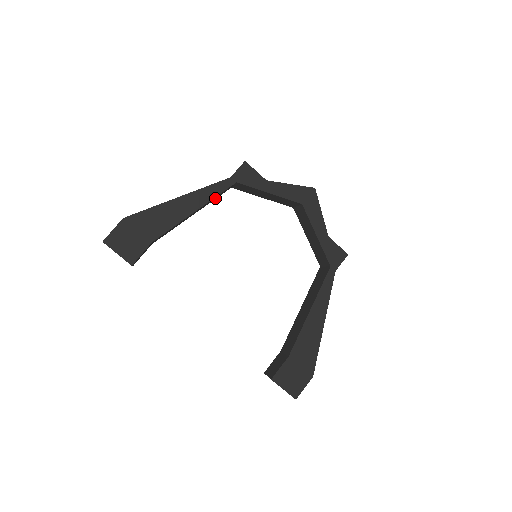
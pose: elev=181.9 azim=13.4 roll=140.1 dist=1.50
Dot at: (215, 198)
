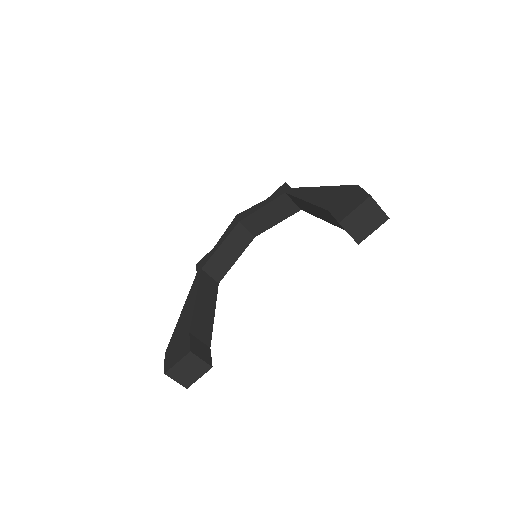
Dot at: (211, 292)
